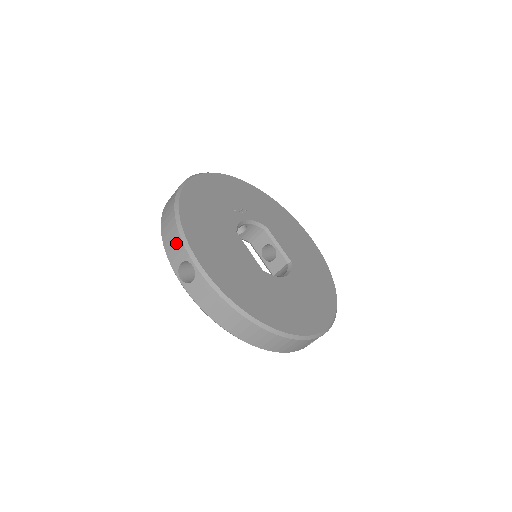
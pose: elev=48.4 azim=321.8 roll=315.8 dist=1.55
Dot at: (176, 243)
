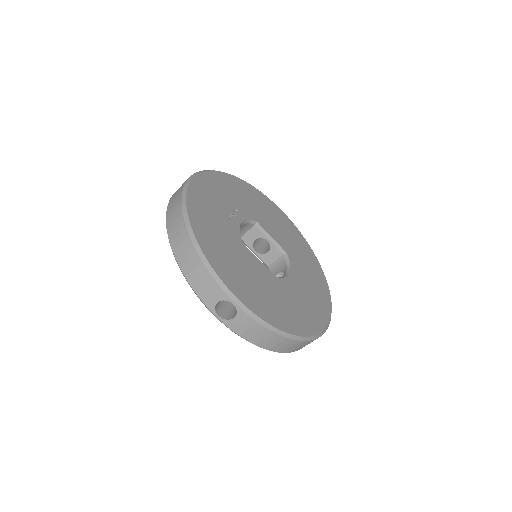
Dot at: (208, 283)
